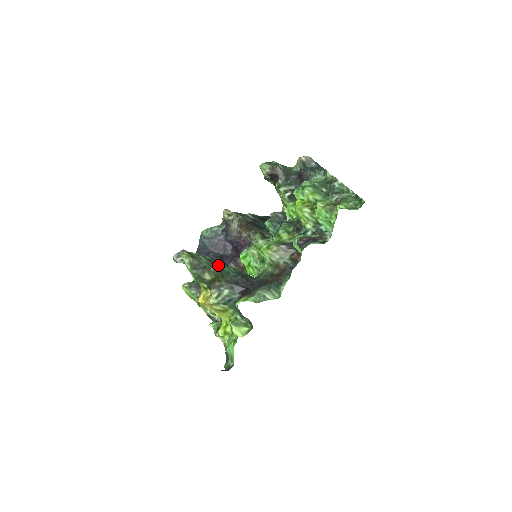
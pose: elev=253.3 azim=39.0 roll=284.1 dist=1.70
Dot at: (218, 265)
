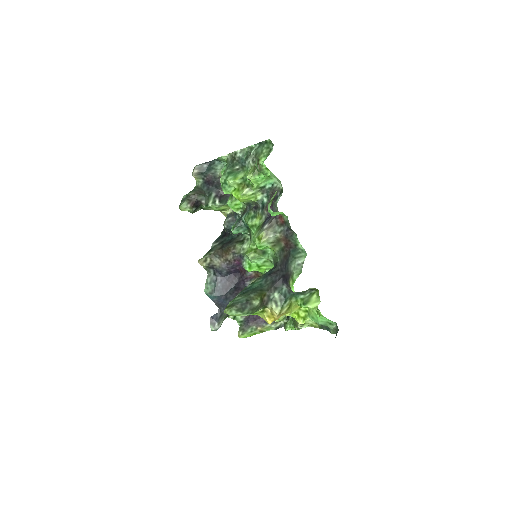
Dot at: (249, 290)
